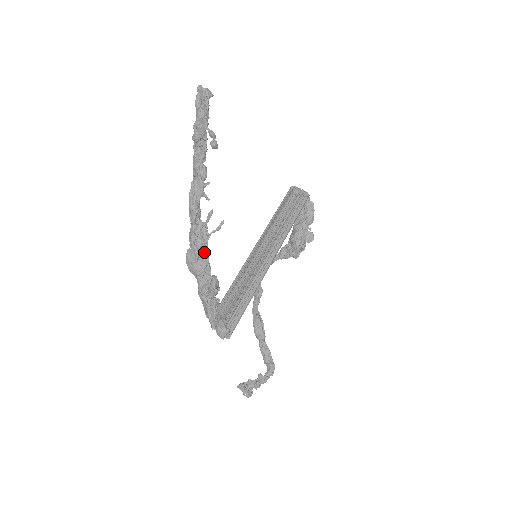
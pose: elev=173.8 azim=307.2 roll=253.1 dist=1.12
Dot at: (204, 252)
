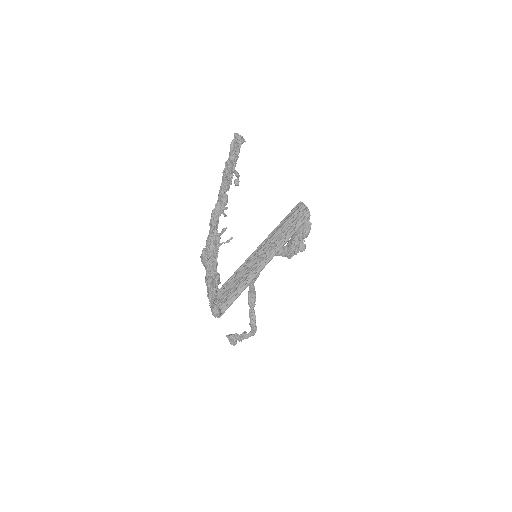
Dot at: (215, 254)
